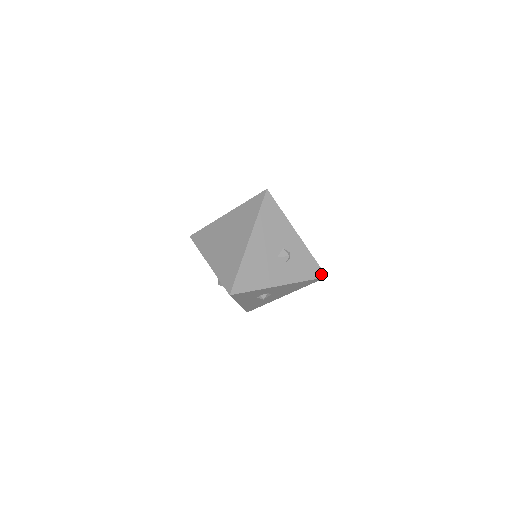
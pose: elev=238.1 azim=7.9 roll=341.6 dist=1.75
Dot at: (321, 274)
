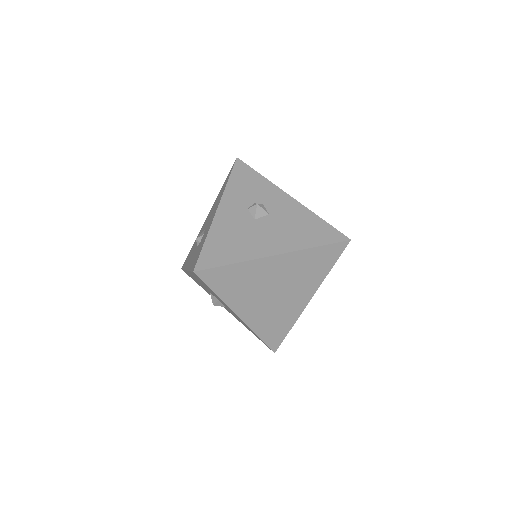
Dot at: occluded
